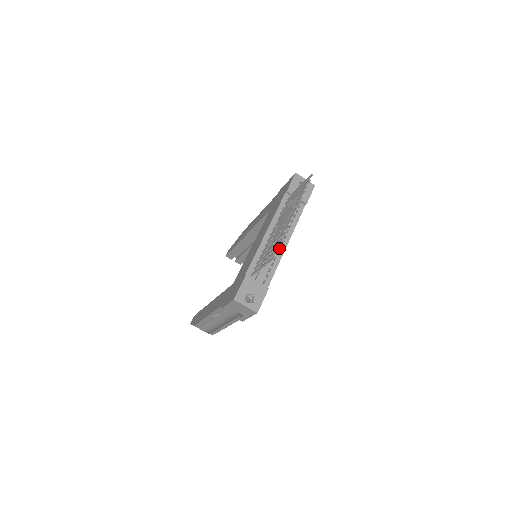
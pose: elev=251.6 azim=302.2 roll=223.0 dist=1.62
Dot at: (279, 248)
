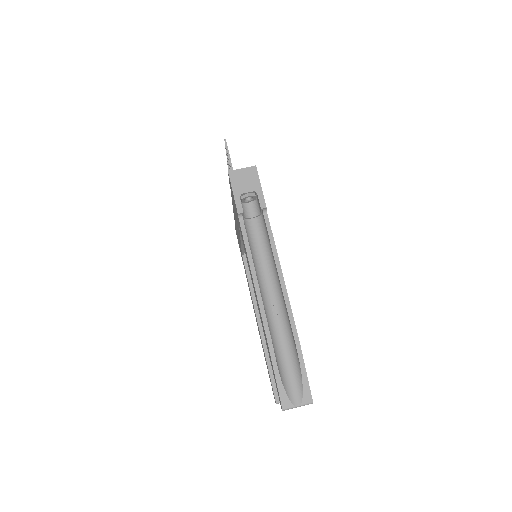
Dot at: occluded
